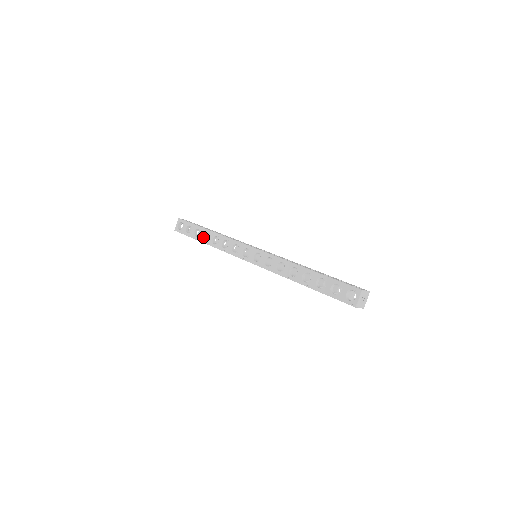
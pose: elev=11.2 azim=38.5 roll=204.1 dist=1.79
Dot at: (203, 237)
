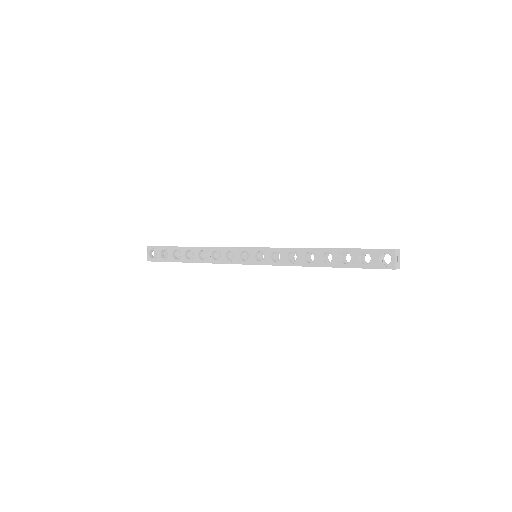
Dot at: (185, 257)
